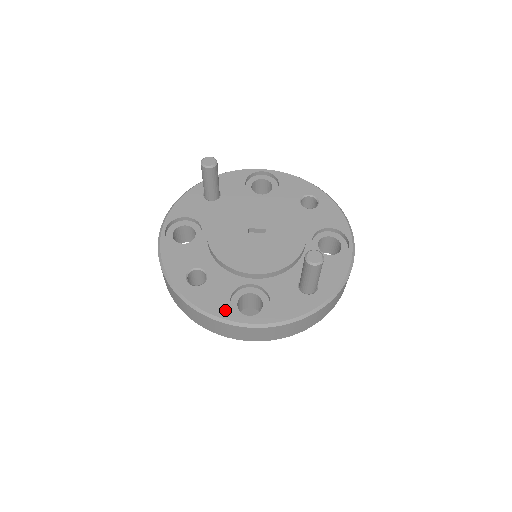
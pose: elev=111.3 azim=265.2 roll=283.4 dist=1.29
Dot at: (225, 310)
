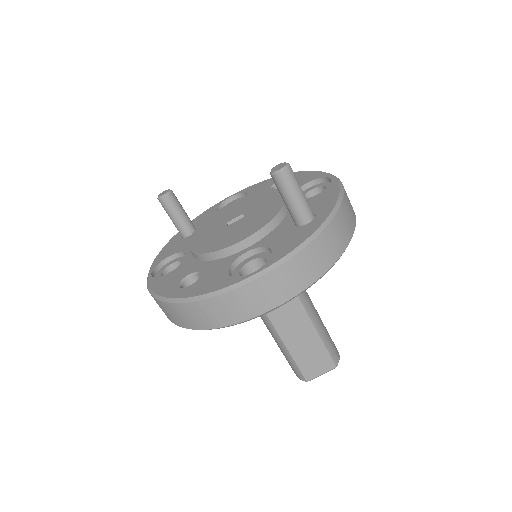
Dot at: (226, 281)
